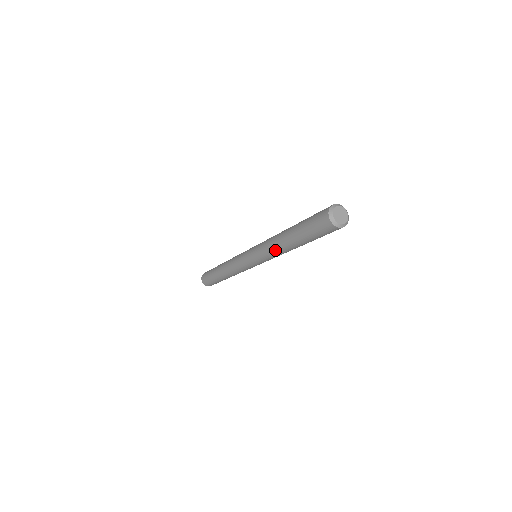
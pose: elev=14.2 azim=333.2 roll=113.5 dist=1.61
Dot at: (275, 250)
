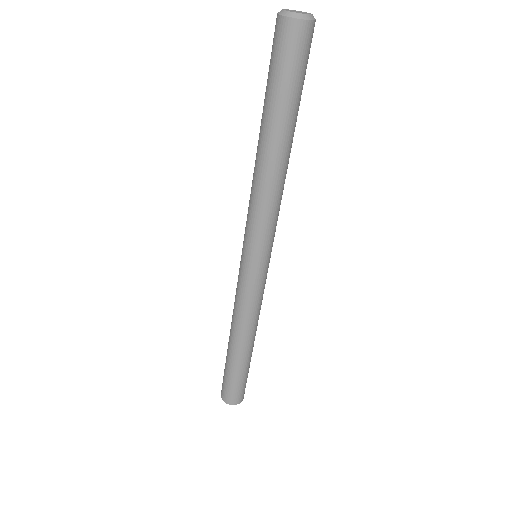
Dot at: (253, 180)
